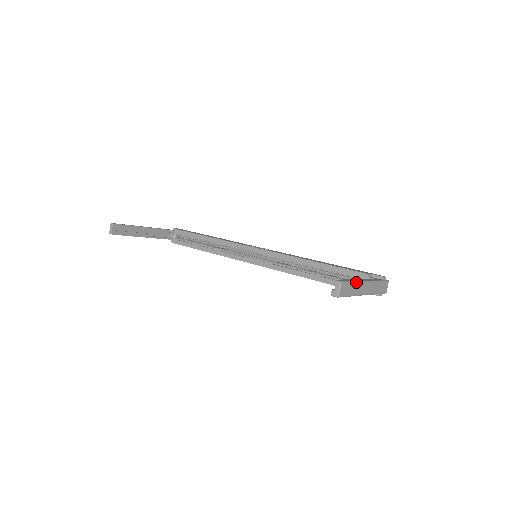
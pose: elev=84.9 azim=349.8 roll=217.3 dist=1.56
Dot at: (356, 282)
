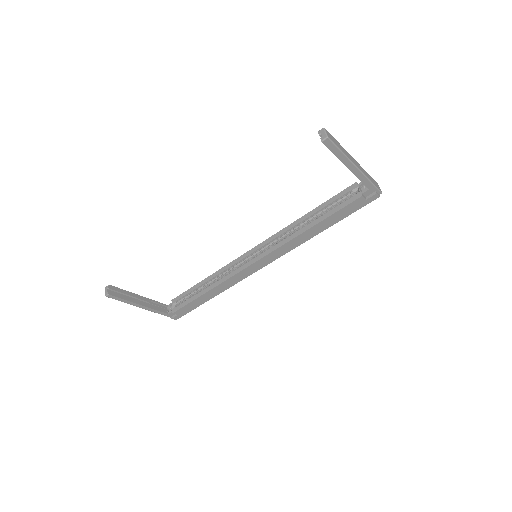
Dot at: occluded
